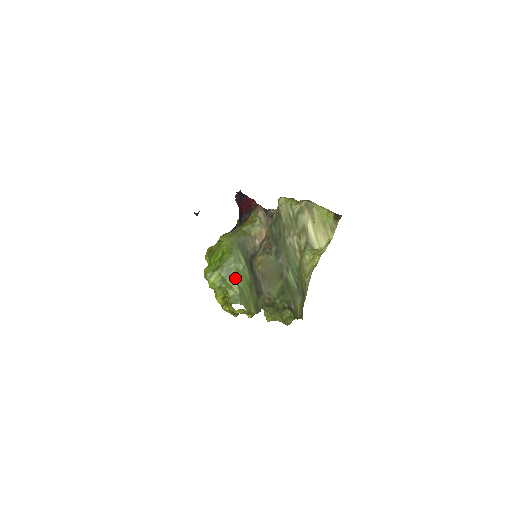
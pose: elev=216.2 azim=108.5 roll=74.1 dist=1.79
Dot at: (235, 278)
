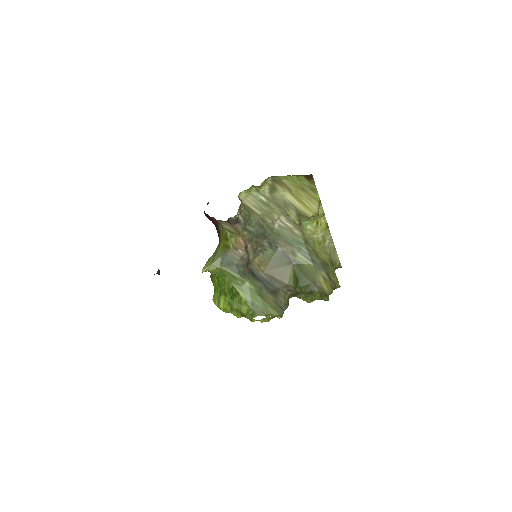
Dot at: (240, 296)
